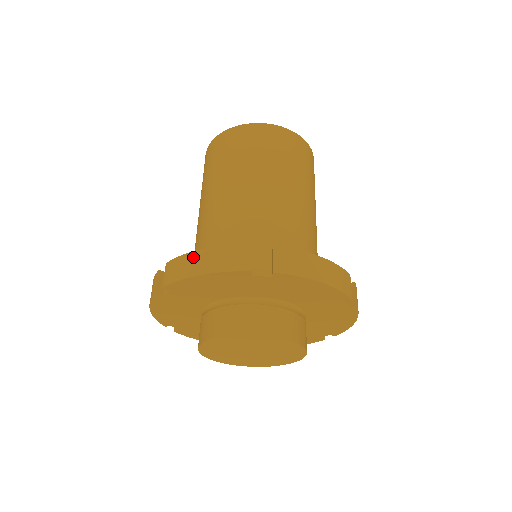
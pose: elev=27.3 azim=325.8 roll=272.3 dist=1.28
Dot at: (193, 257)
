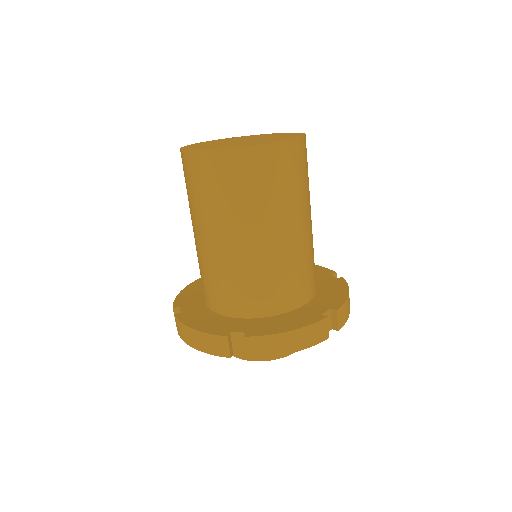
Dot at: (283, 338)
